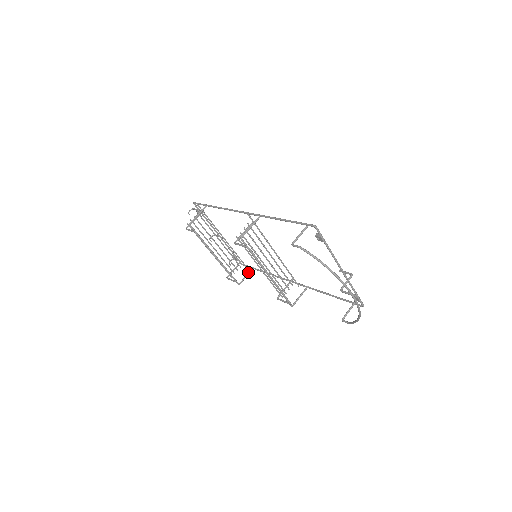
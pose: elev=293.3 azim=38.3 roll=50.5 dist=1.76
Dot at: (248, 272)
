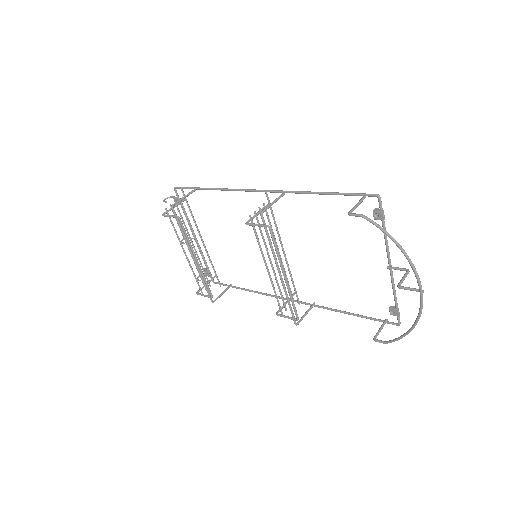
Dot at: (225, 289)
